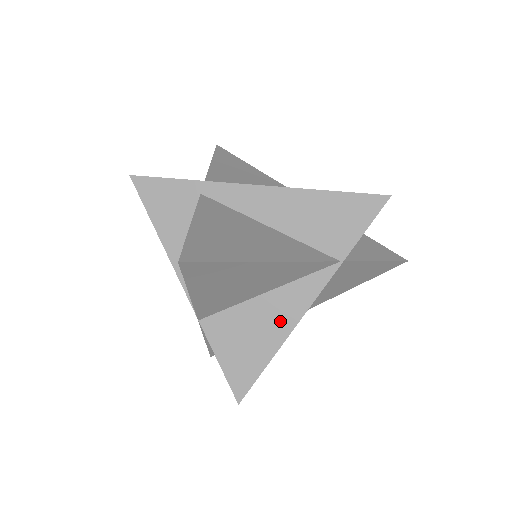
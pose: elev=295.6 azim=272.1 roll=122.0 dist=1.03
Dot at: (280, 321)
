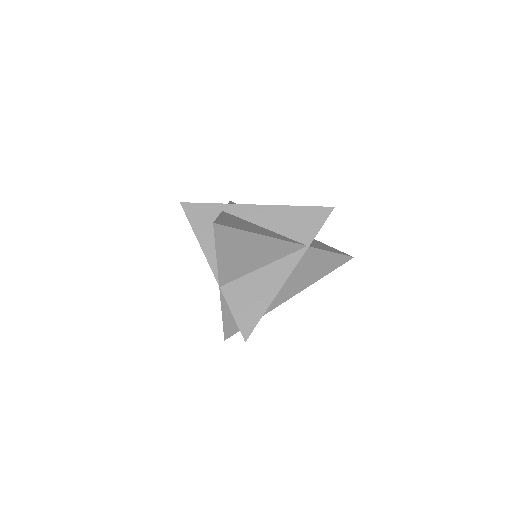
Dot at: (272, 285)
